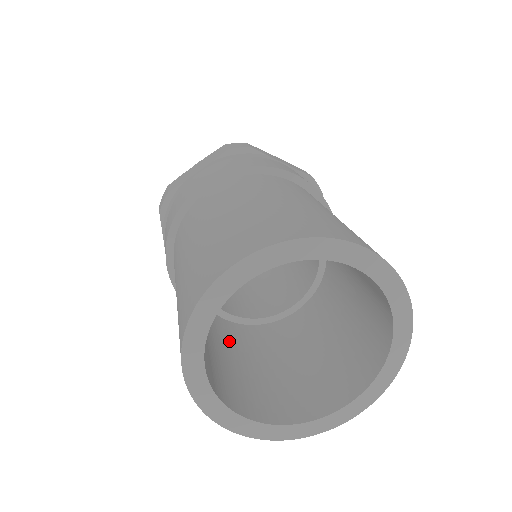
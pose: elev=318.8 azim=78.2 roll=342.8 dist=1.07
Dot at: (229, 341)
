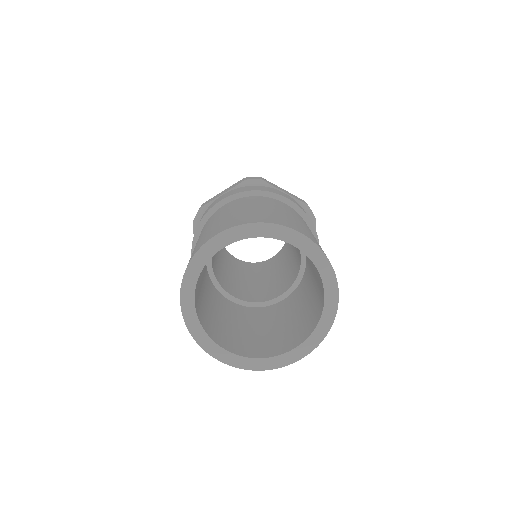
Dot at: (226, 310)
